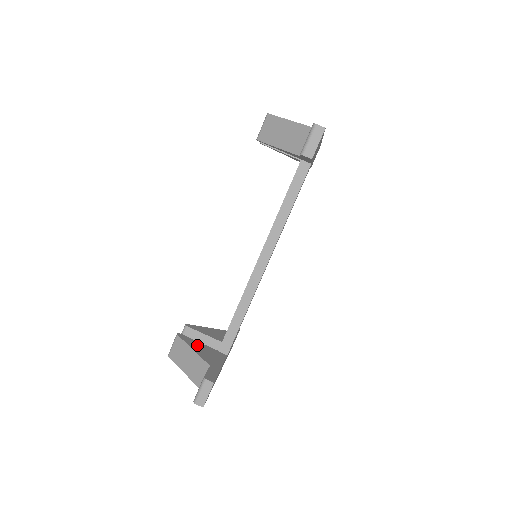
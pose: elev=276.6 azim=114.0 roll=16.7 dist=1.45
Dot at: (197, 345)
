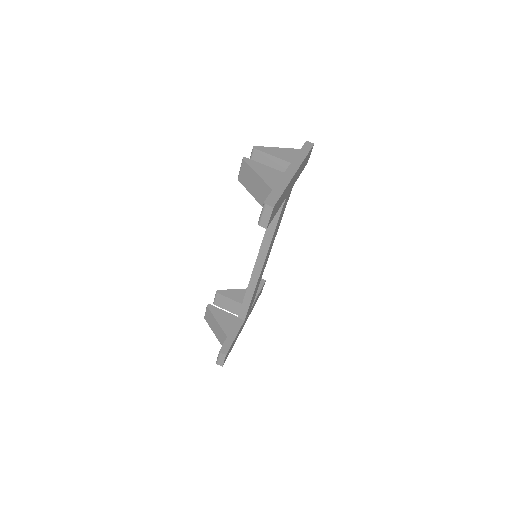
Dot at: (221, 315)
